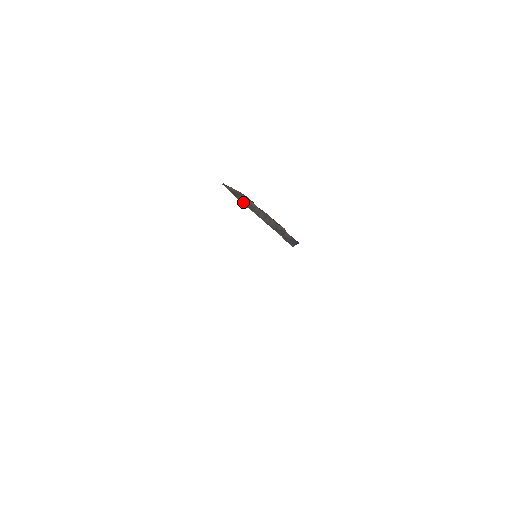
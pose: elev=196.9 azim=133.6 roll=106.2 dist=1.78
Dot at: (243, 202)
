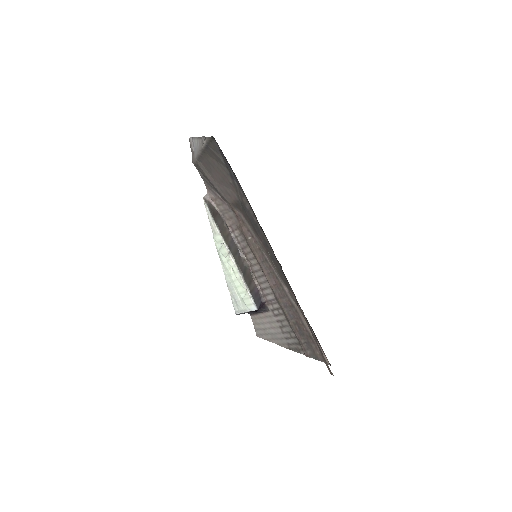
Dot at: (219, 226)
